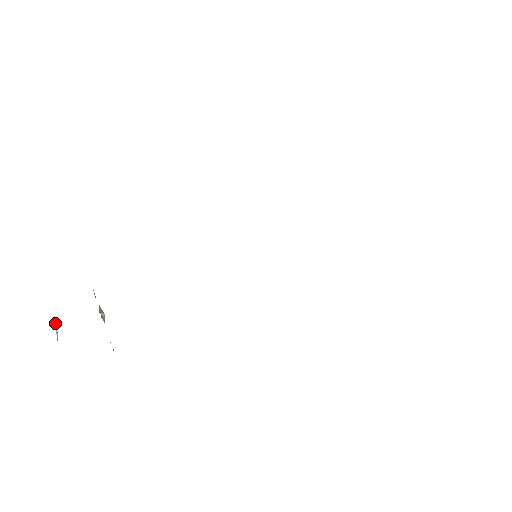
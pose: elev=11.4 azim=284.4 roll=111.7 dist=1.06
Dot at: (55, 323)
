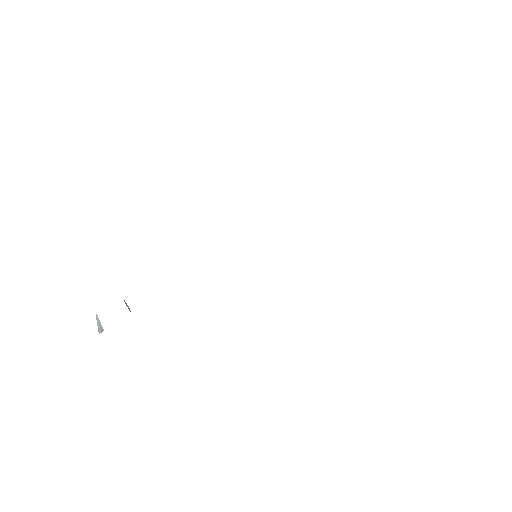
Dot at: (97, 319)
